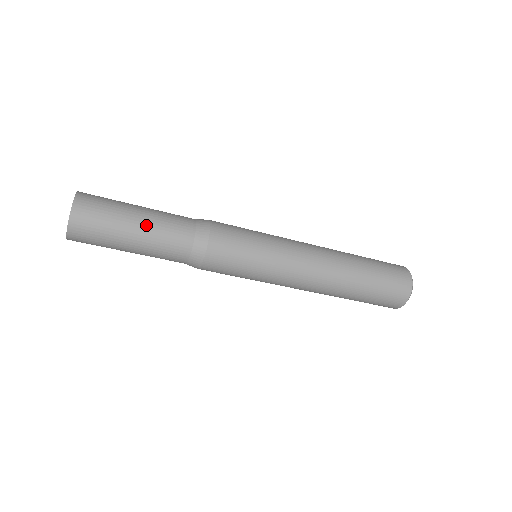
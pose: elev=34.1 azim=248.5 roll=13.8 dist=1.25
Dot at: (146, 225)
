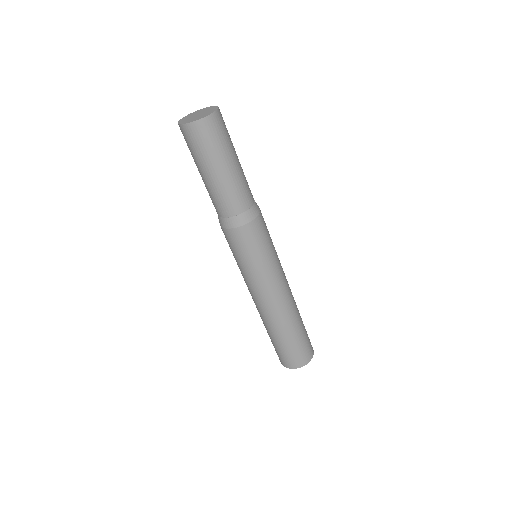
Dot at: (240, 165)
